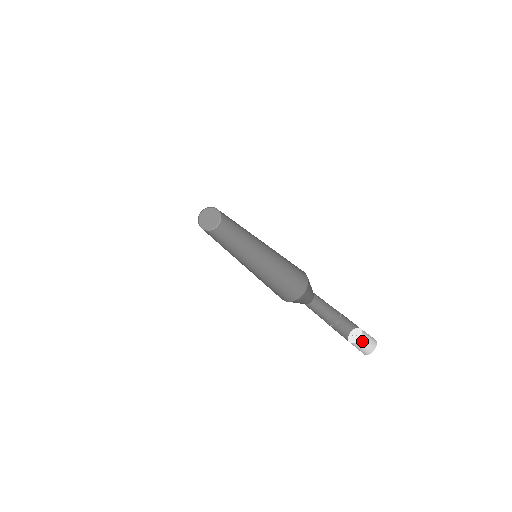
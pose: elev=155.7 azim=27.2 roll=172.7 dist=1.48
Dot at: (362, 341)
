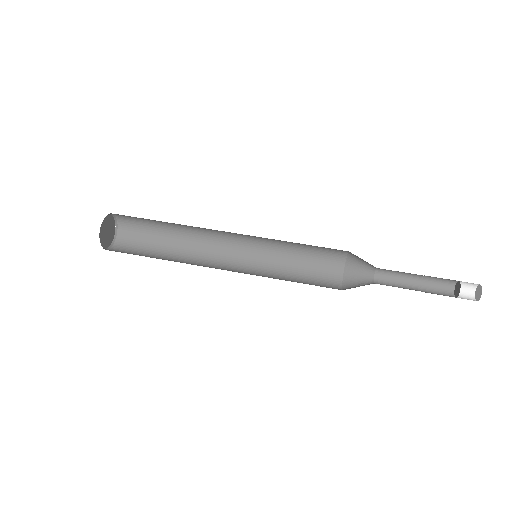
Dot at: (461, 283)
